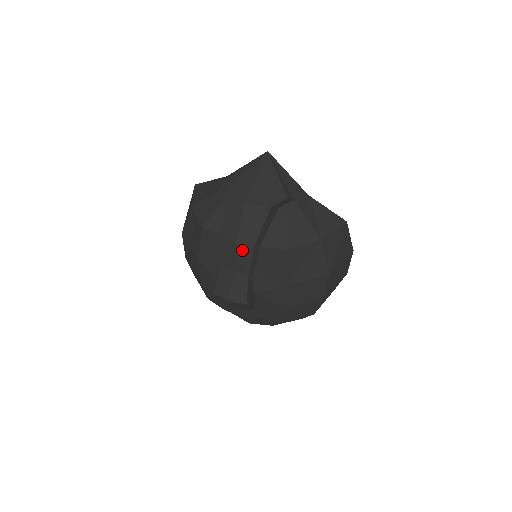
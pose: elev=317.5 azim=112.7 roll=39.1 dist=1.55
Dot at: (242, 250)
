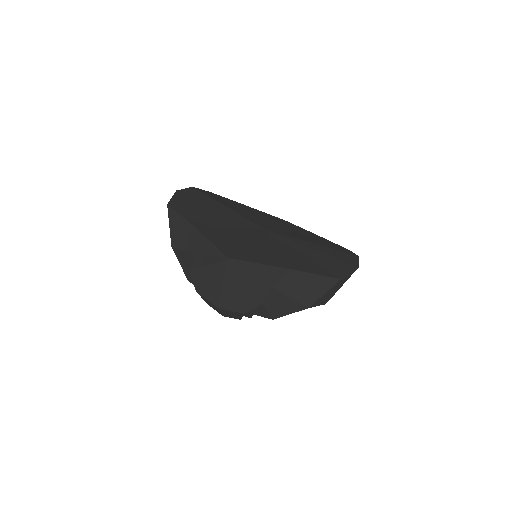
Dot at: occluded
